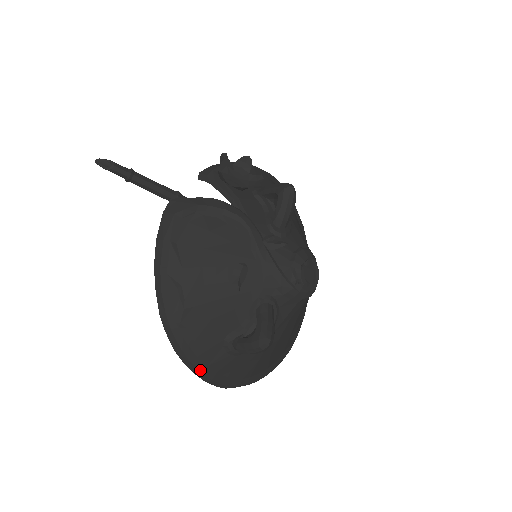
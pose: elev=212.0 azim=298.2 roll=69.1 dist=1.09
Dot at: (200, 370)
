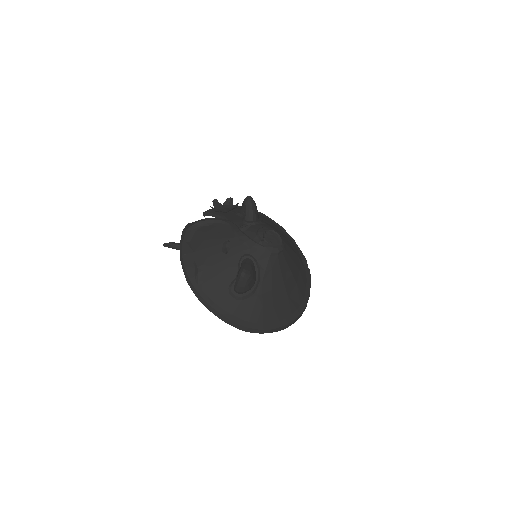
Dot at: (219, 312)
